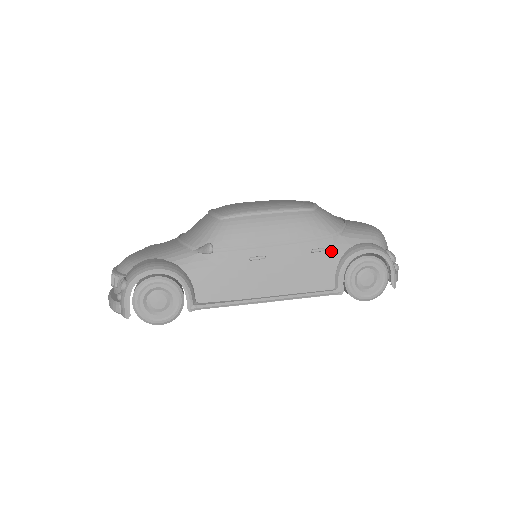
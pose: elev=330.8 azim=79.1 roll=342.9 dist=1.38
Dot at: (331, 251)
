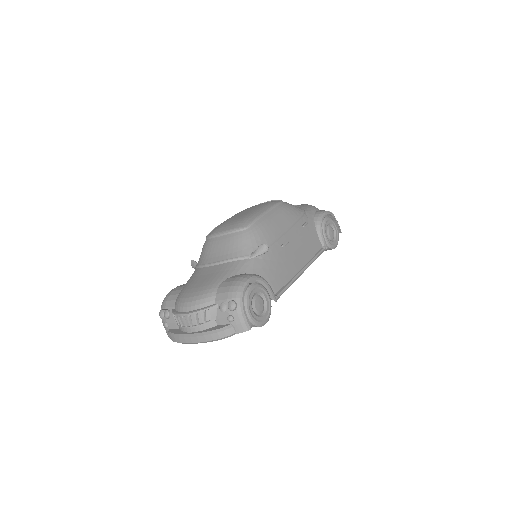
Dot at: (309, 223)
